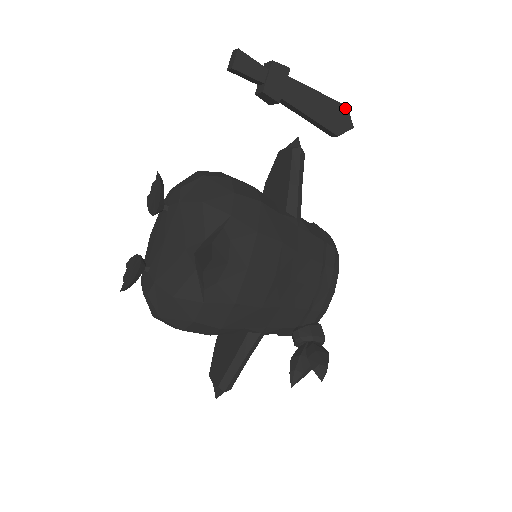
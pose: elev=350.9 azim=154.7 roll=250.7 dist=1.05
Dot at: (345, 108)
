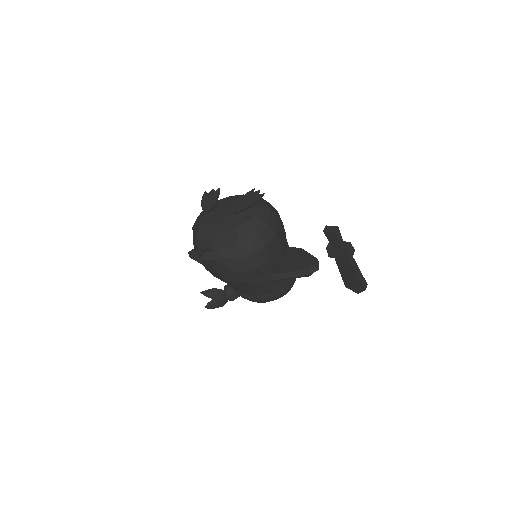
Dot at: (364, 289)
